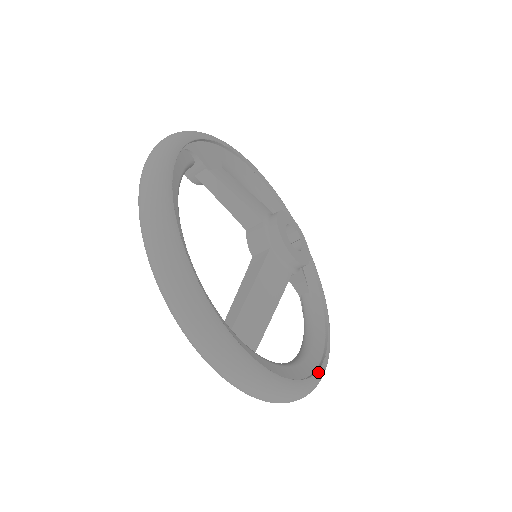
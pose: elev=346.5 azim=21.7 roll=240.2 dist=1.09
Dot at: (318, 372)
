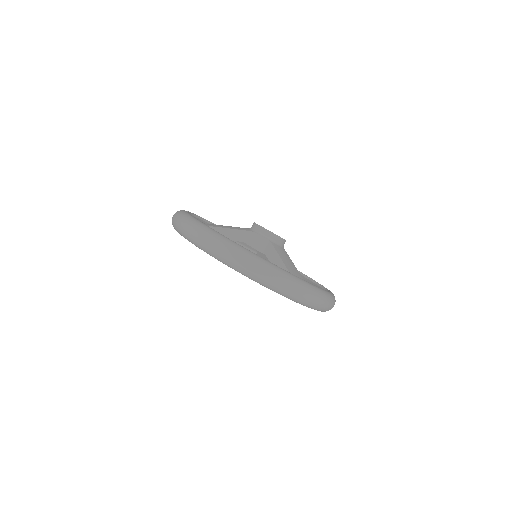
Dot at: occluded
